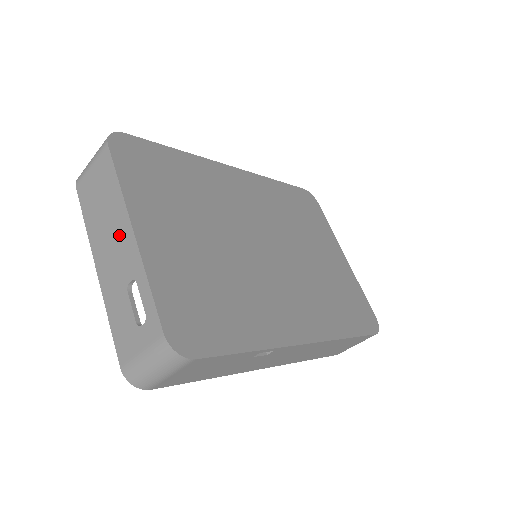
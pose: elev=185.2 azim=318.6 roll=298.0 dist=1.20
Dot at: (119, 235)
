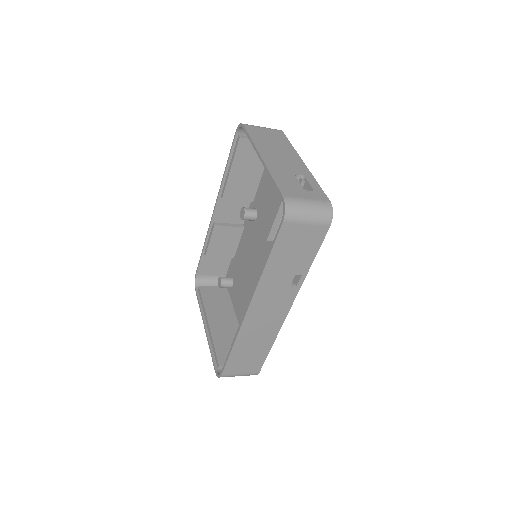
Dot at: (290, 158)
